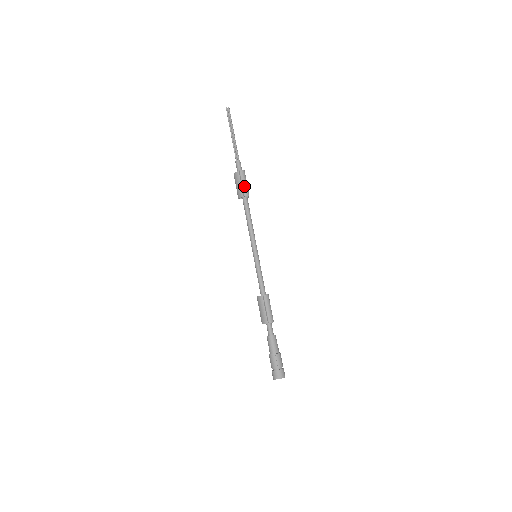
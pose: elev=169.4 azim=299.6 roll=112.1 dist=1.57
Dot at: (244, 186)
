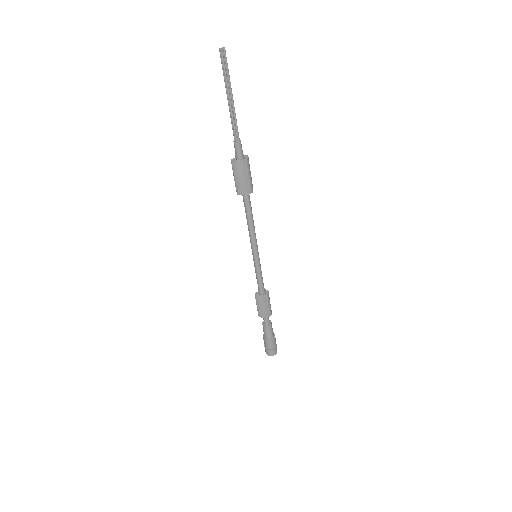
Dot at: (250, 180)
